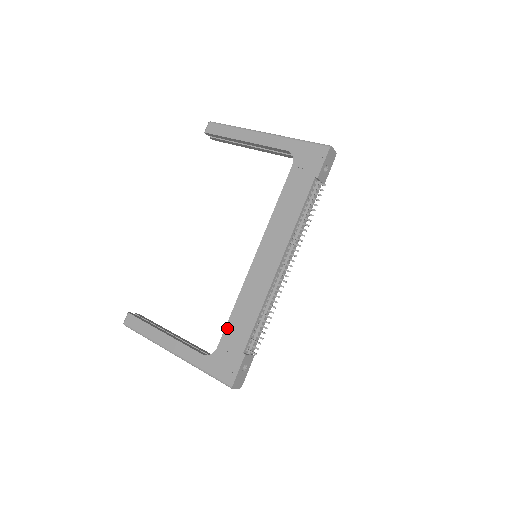
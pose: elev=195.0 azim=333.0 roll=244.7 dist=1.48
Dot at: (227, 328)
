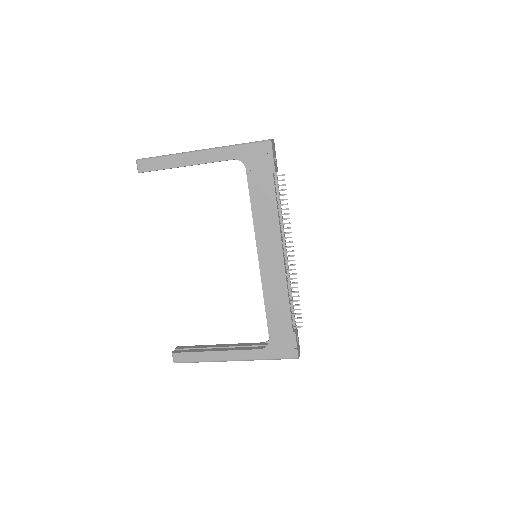
Dot at: (269, 321)
